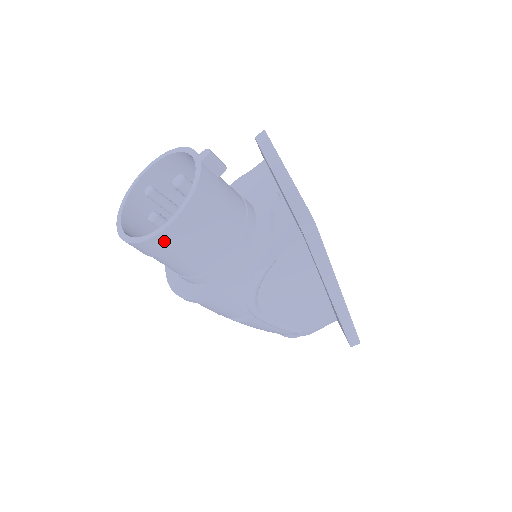
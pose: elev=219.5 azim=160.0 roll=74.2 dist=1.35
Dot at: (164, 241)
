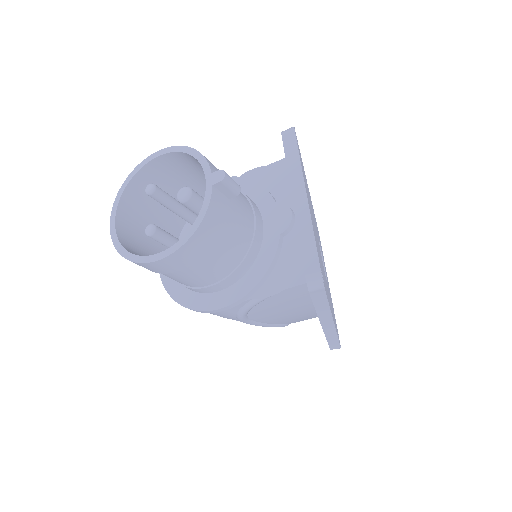
Dot at: (158, 266)
